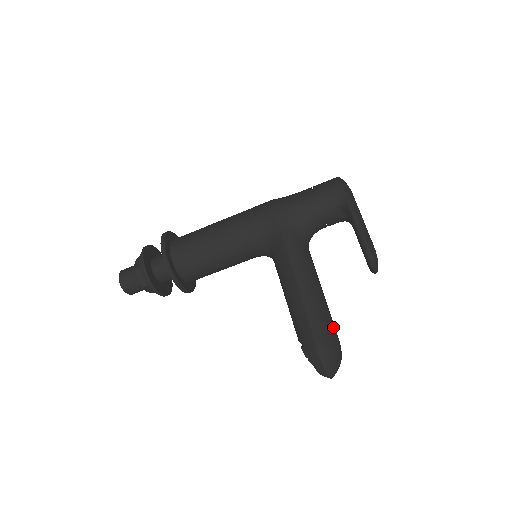
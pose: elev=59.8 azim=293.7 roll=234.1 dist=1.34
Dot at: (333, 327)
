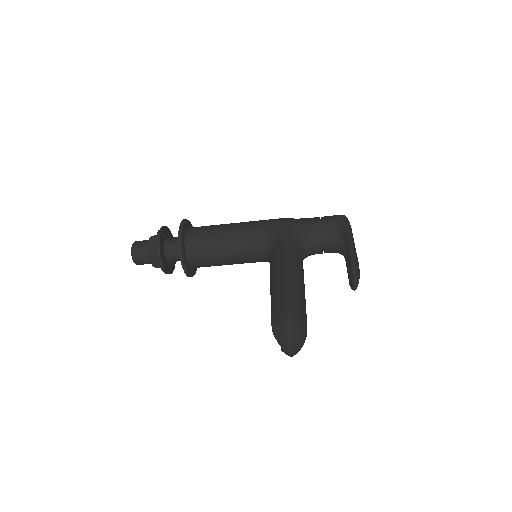
Dot at: (305, 312)
